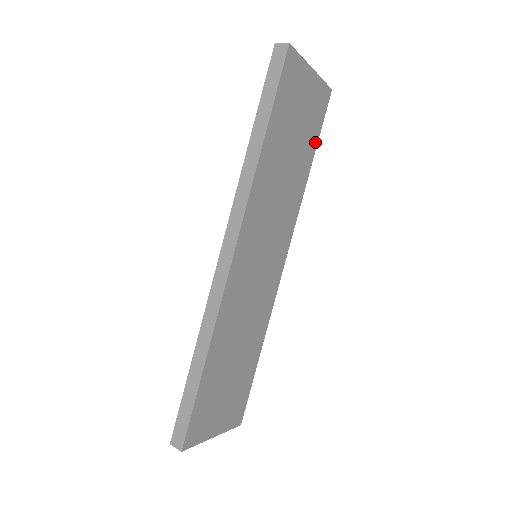
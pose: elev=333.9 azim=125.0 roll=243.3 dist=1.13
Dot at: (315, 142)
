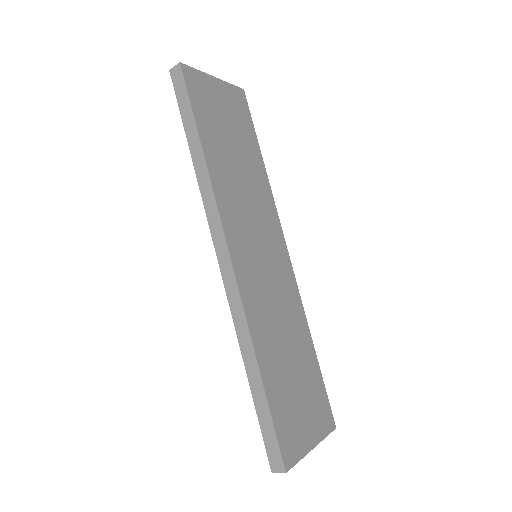
Dot at: (254, 137)
